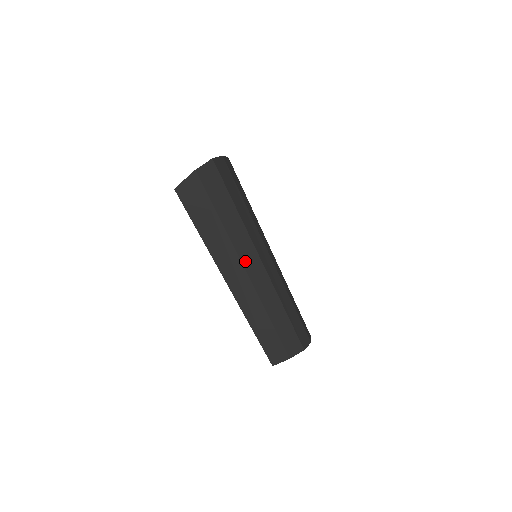
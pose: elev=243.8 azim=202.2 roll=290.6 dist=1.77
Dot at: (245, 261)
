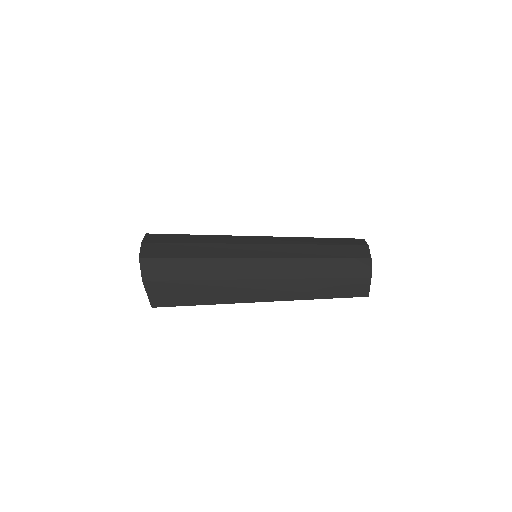
Dot at: (254, 275)
